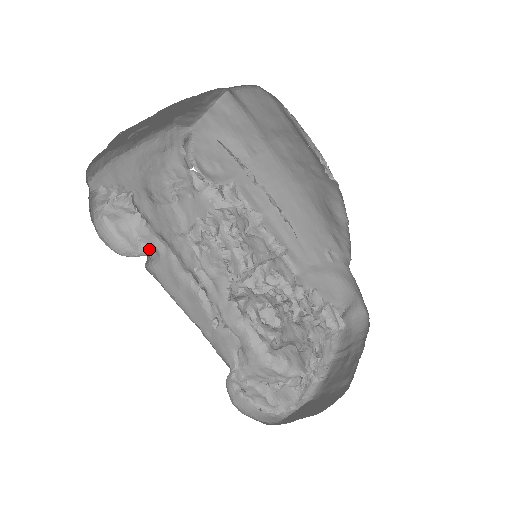
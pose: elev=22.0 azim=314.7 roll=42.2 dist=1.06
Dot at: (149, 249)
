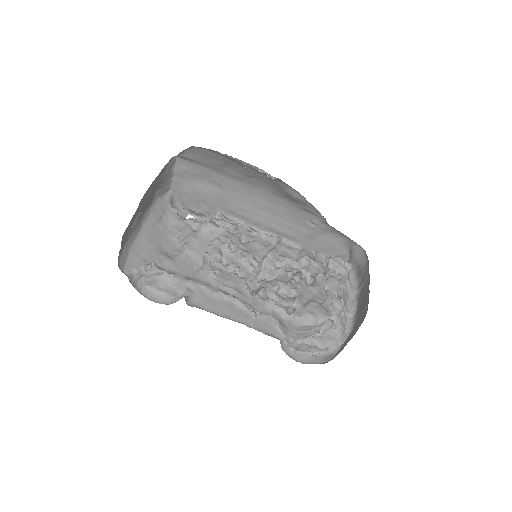
Dot at: (184, 291)
